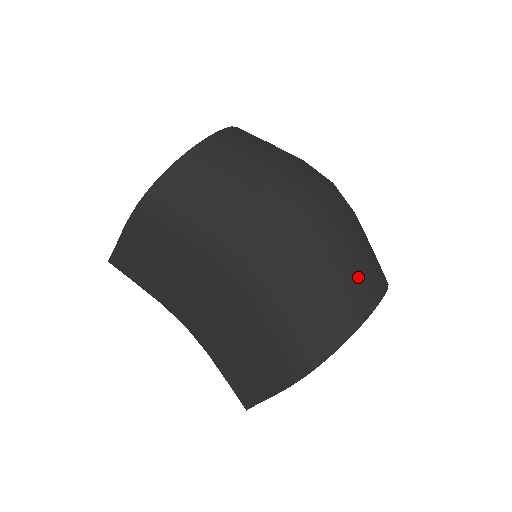
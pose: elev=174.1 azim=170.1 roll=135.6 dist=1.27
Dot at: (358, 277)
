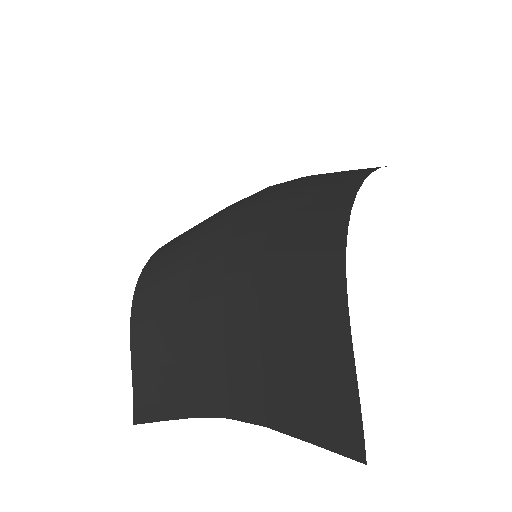
Dot at: occluded
